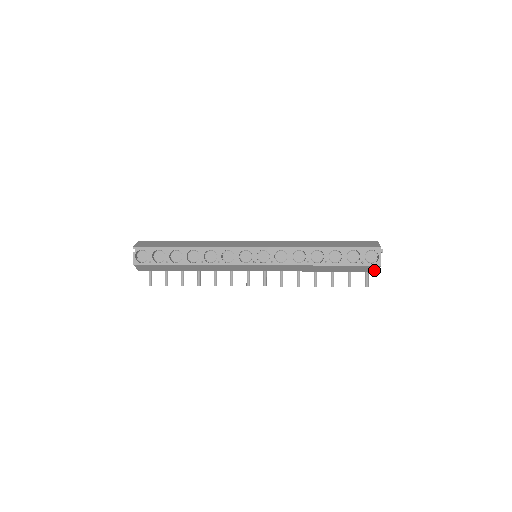
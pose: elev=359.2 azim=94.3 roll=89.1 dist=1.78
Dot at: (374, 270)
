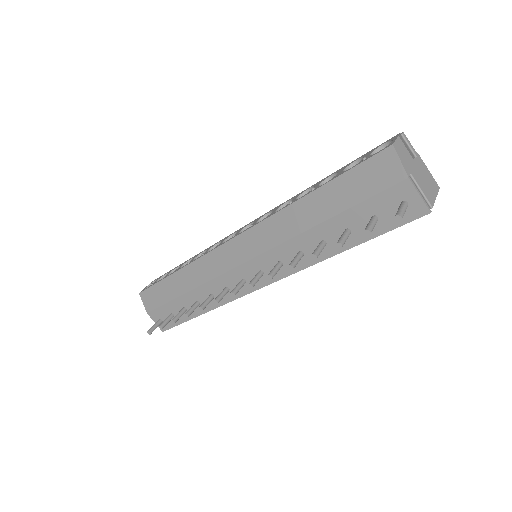
Dot at: (398, 174)
